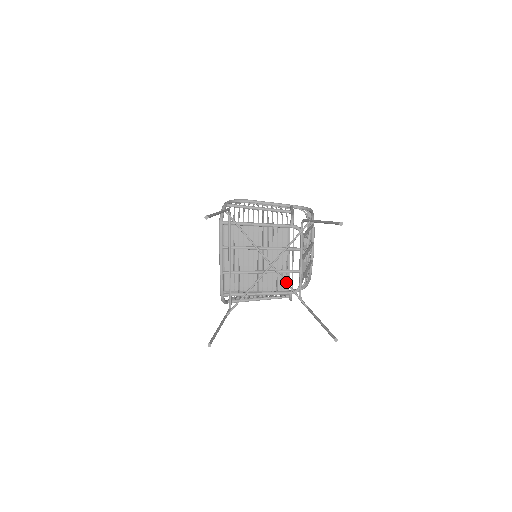
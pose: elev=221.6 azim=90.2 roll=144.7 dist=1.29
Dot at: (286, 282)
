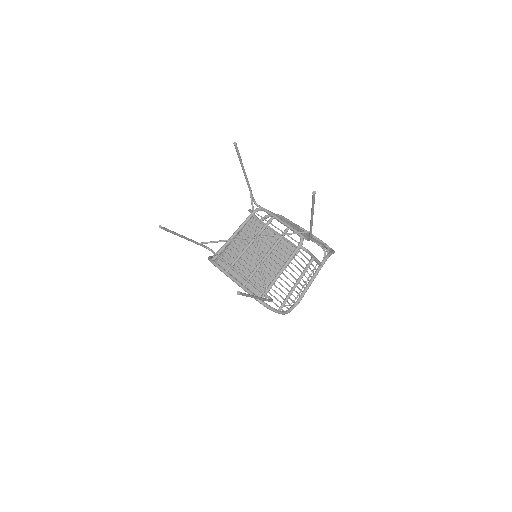
Dot at: (278, 234)
